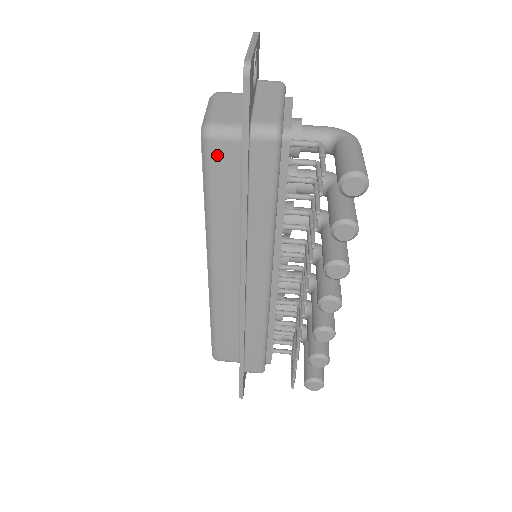
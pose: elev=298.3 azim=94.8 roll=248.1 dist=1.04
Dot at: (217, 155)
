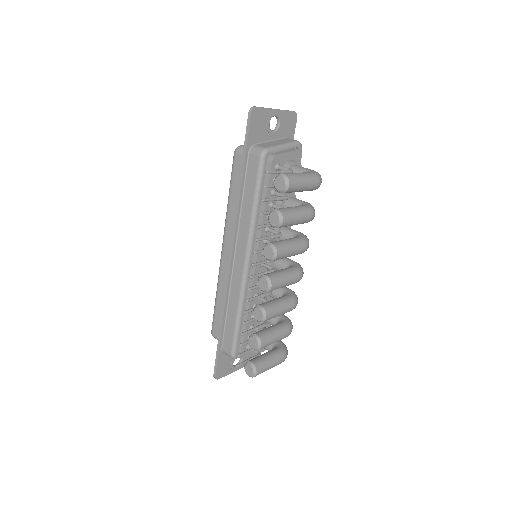
Dot at: (237, 163)
